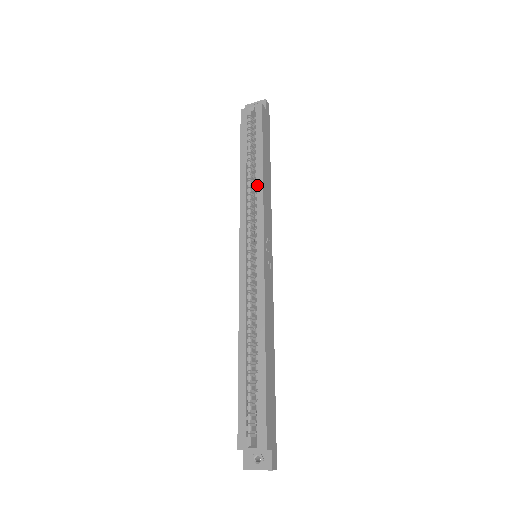
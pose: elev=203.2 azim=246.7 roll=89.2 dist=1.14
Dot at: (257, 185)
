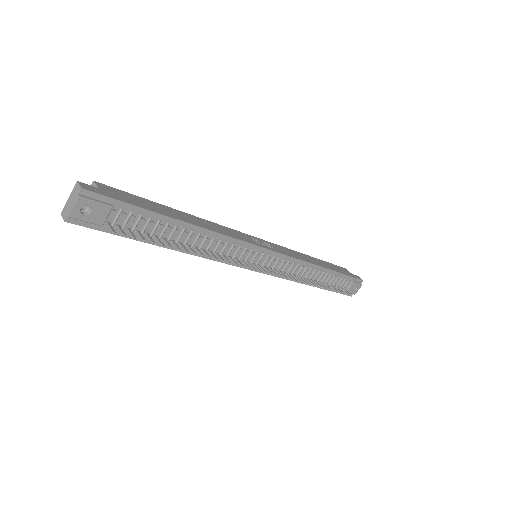
Dot at: occluded
